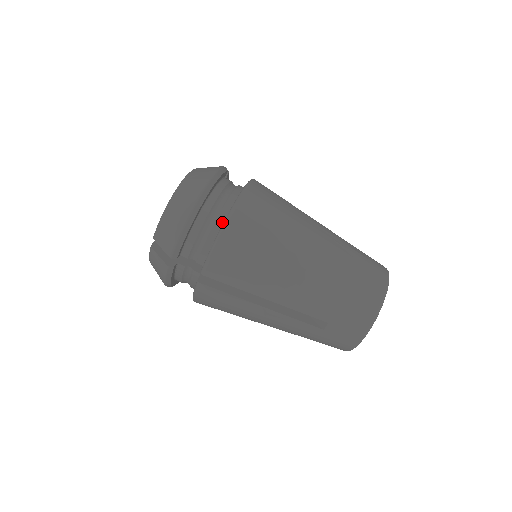
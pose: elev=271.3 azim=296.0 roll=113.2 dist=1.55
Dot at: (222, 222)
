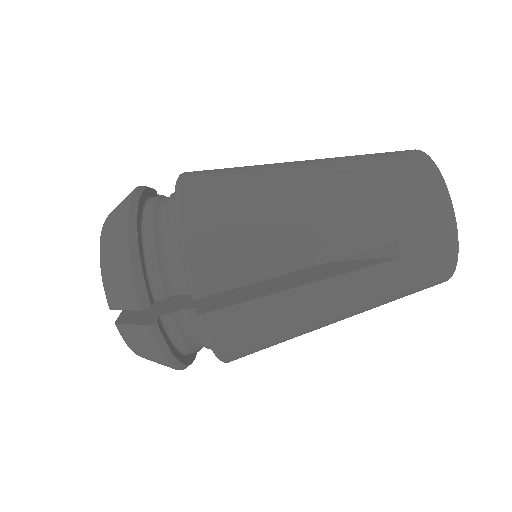
Dot at: occluded
